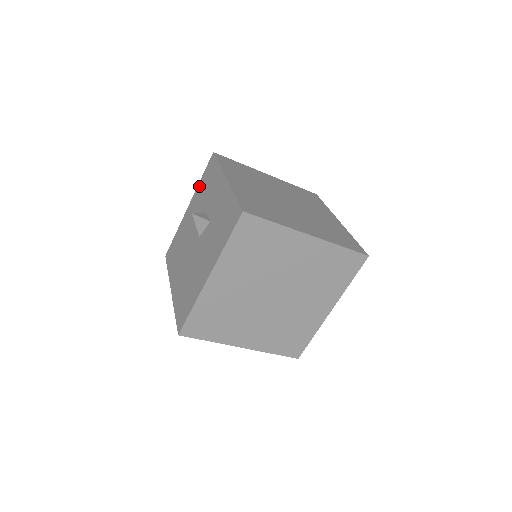
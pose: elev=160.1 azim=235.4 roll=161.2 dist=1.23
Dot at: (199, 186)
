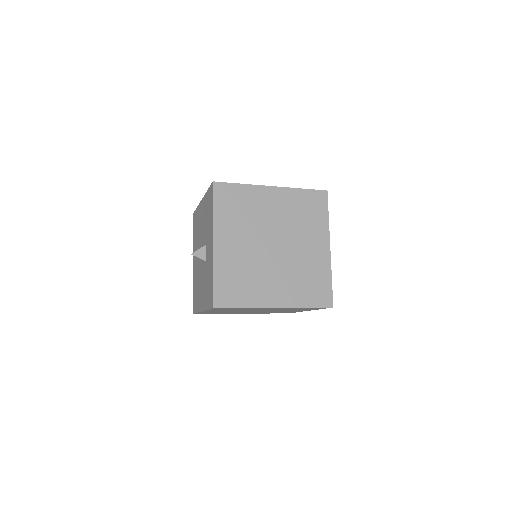
Dot at: (206, 197)
